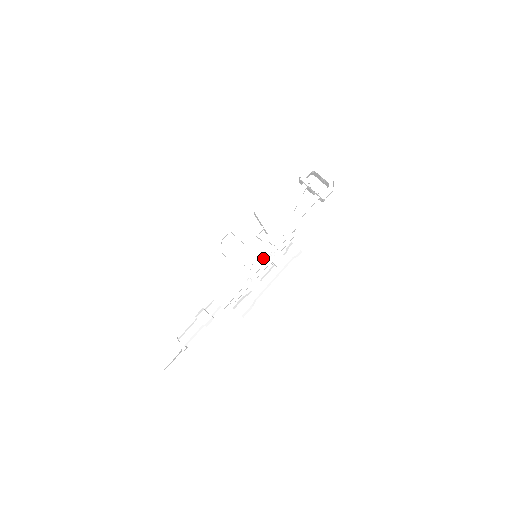
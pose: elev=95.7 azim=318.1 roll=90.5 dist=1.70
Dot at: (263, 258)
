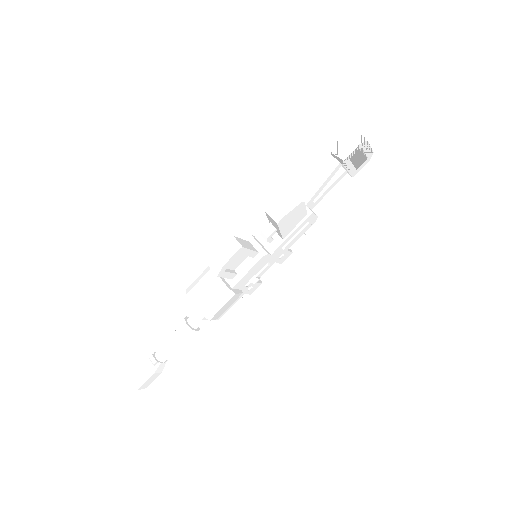
Dot at: (270, 264)
